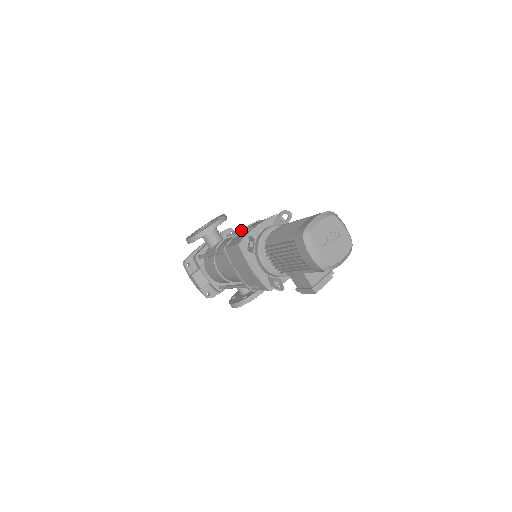
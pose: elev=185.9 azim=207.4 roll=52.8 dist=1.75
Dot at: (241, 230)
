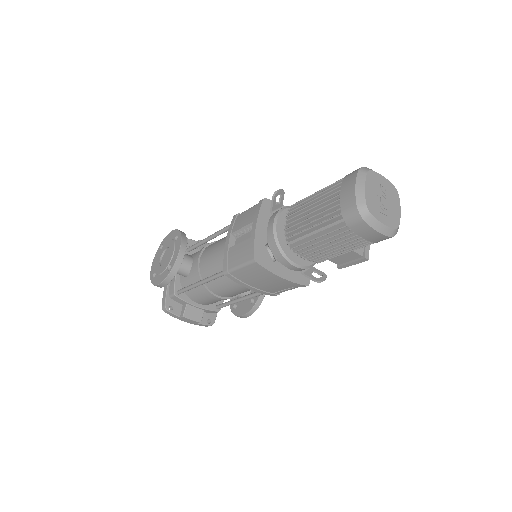
Dot at: (228, 240)
